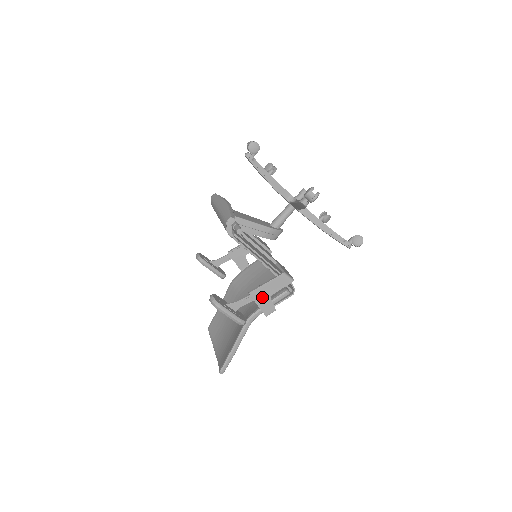
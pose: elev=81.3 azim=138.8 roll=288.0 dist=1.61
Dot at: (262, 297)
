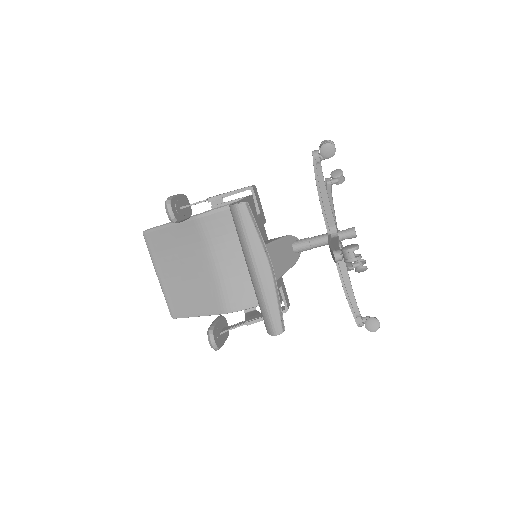
Dot at: occluded
